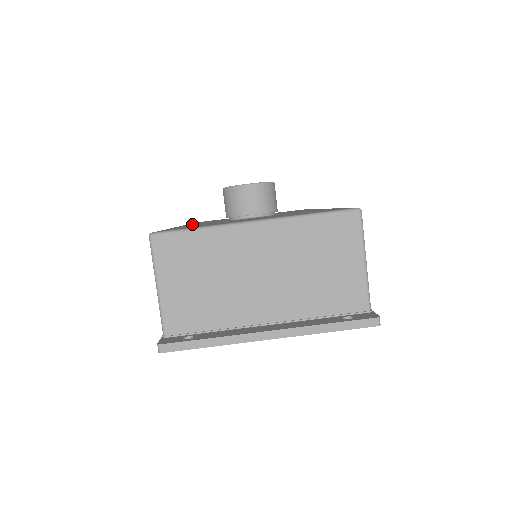
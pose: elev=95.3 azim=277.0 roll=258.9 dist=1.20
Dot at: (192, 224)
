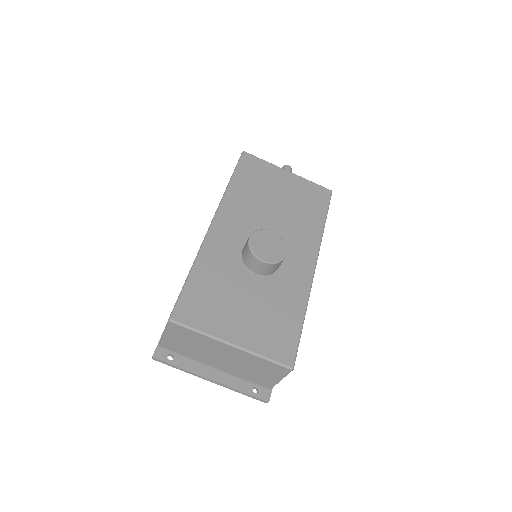
Dot at: (221, 224)
